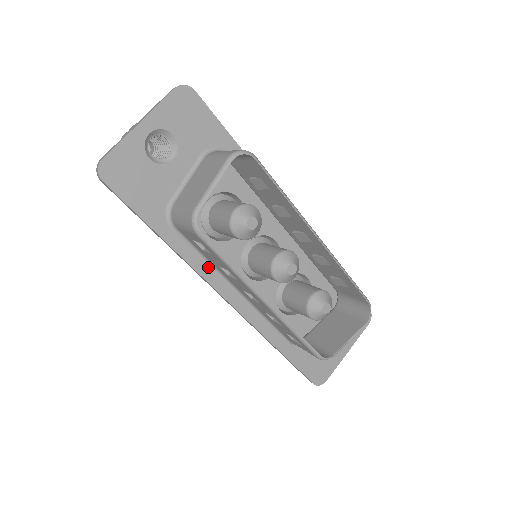
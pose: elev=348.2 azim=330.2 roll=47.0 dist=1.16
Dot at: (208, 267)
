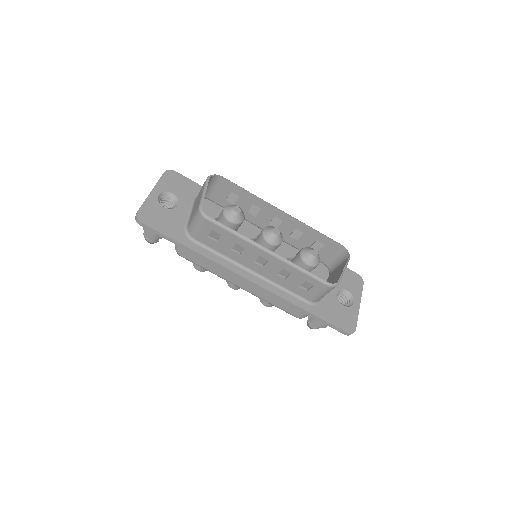
Dot at: (226, 261)
